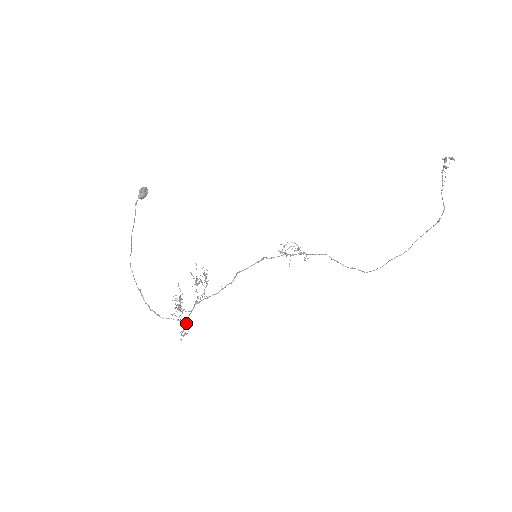
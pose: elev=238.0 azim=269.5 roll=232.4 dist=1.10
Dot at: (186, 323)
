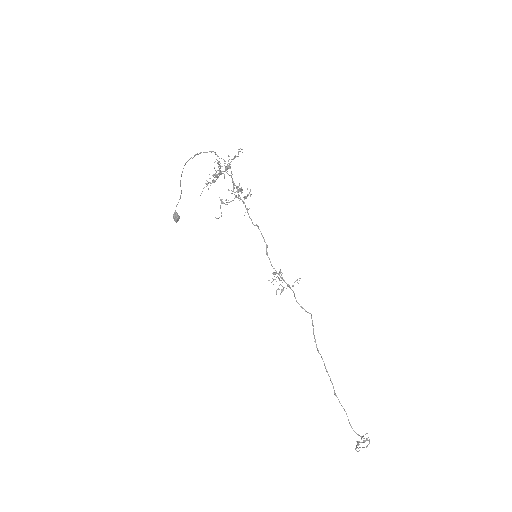
Dot at: (220, 170)
